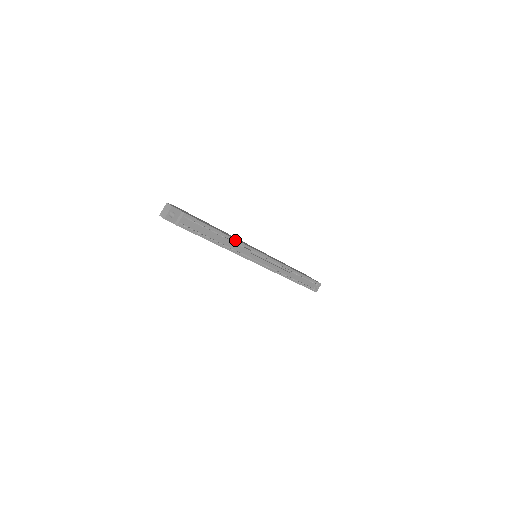
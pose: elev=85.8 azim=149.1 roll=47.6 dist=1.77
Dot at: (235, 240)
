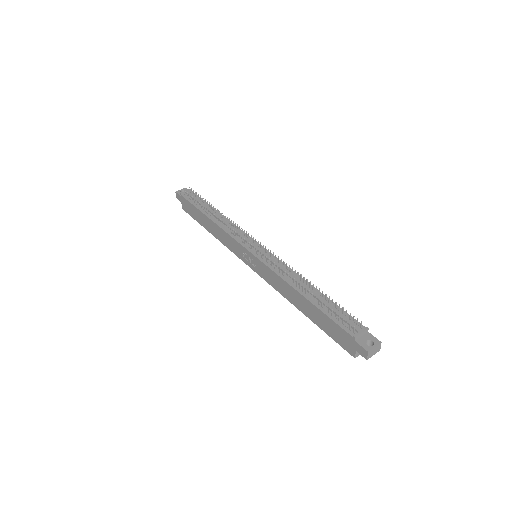
Dot at: occluded
